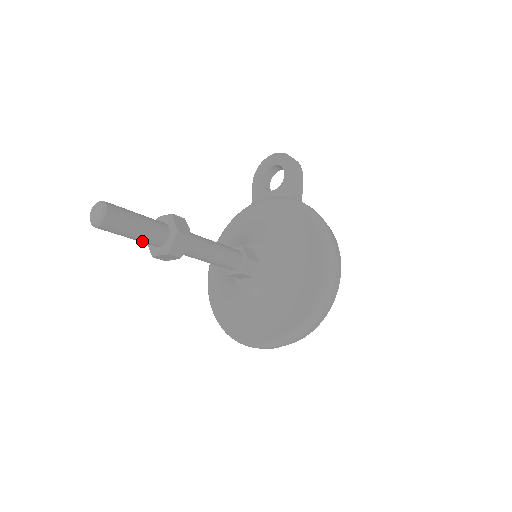
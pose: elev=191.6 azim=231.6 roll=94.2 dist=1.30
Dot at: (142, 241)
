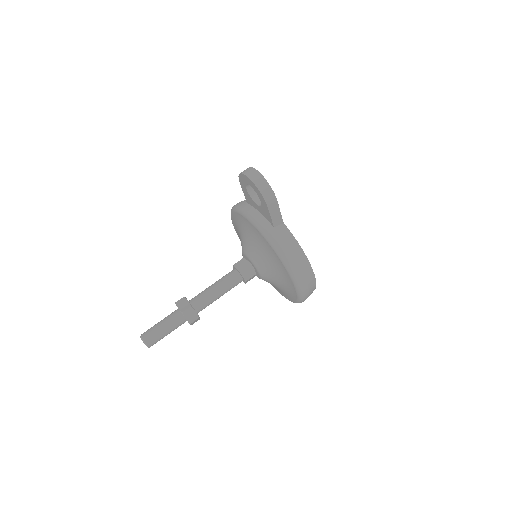
Dot at: occluded
